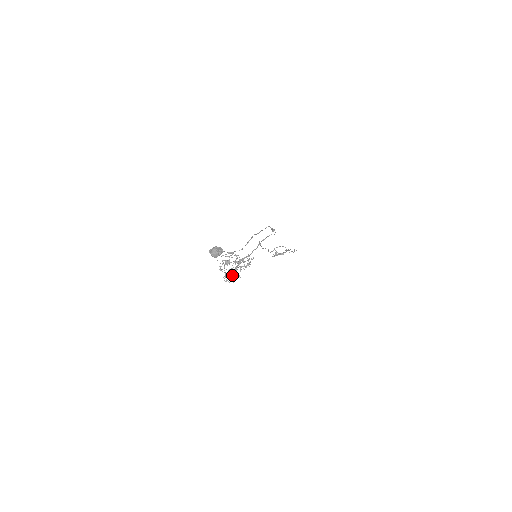
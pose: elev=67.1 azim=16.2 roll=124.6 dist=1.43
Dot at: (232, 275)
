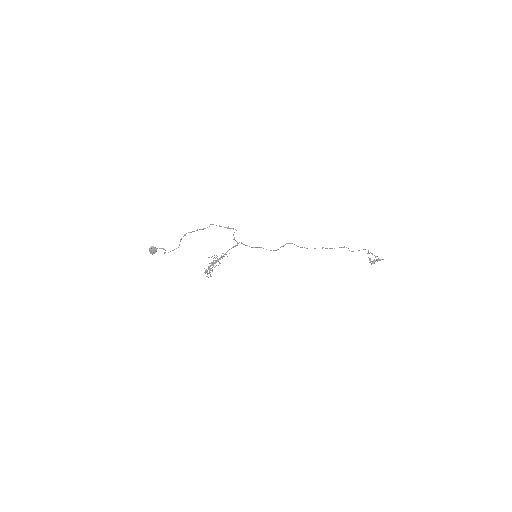
Dot at: (209, 271)
